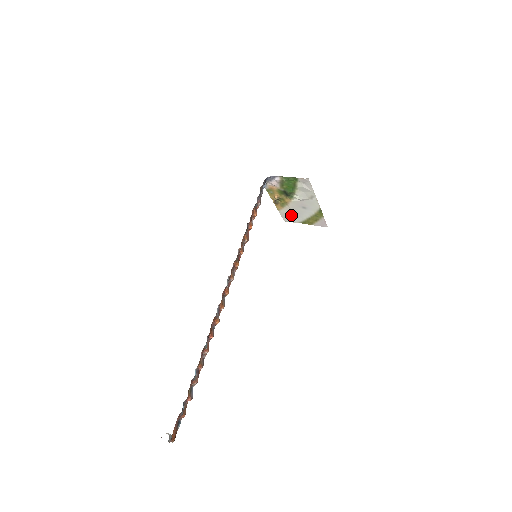
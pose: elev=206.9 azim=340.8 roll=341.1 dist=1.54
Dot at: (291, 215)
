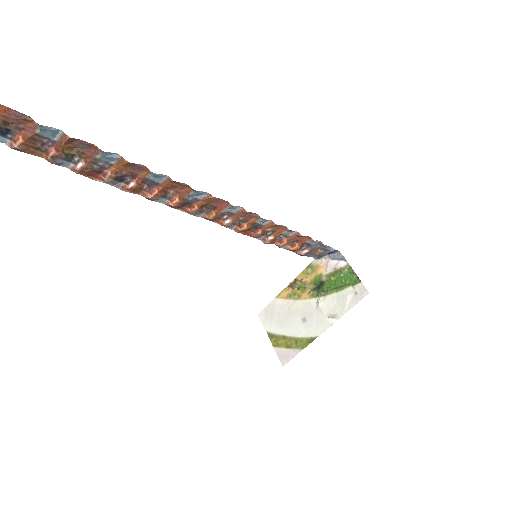
Dot at: (277, 315)
